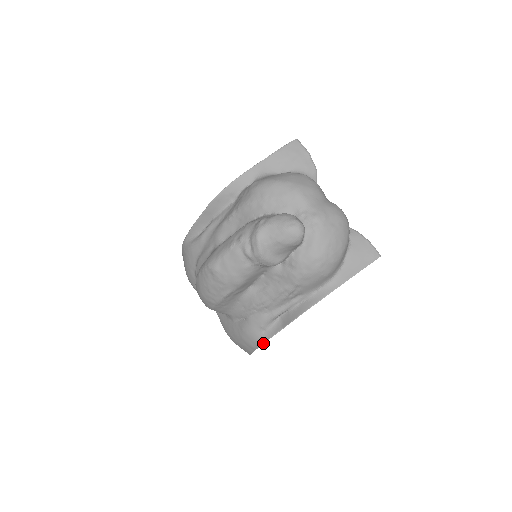
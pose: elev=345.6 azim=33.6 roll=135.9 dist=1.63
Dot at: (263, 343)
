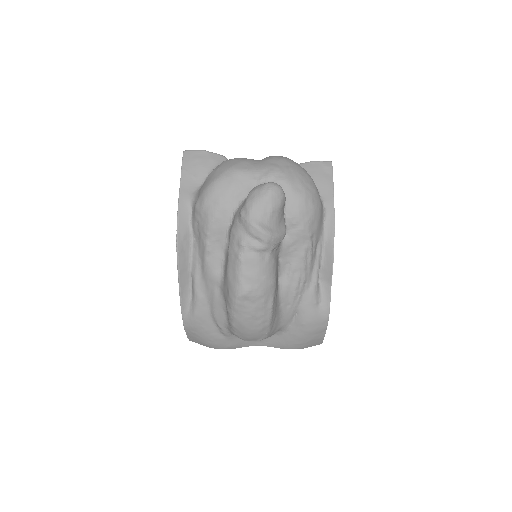
Dot at: occluded
